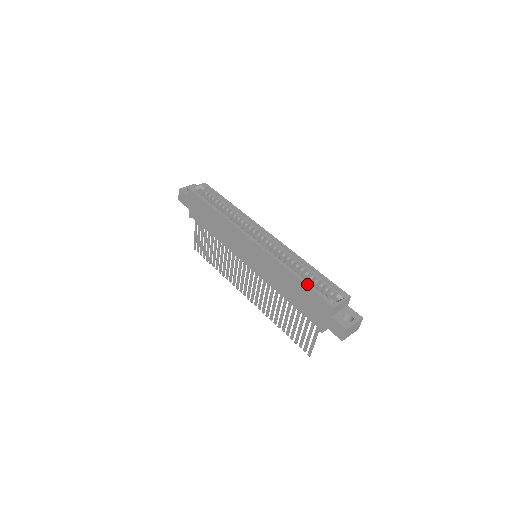
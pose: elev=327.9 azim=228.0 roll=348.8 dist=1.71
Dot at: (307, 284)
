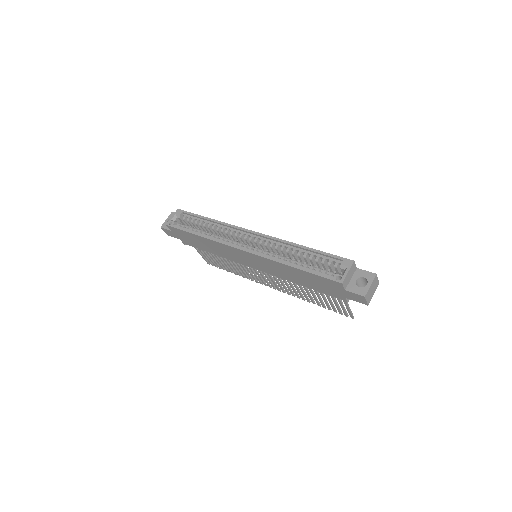
Dot at: (308, 271)
